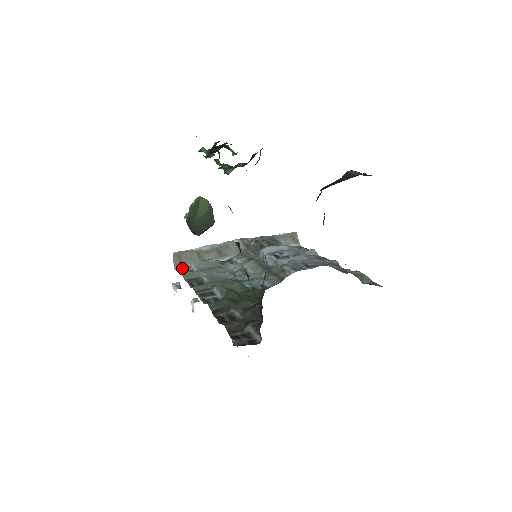
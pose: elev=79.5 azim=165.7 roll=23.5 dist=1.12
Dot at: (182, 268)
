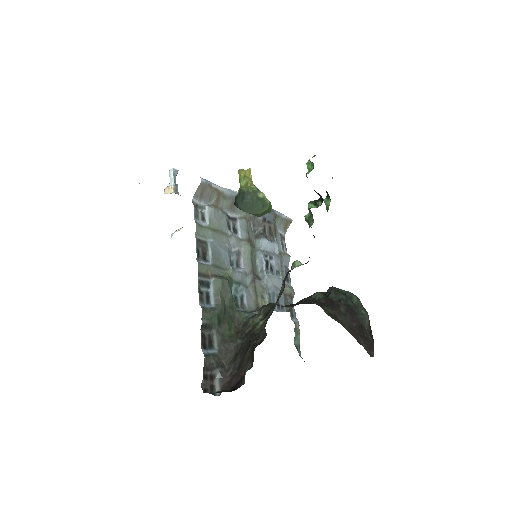
Dot at: (198, 203)
